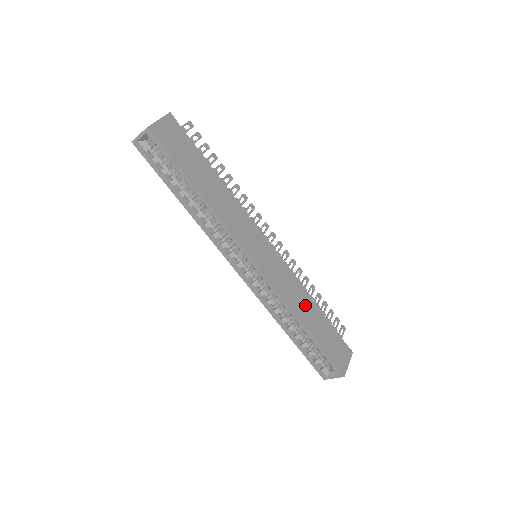
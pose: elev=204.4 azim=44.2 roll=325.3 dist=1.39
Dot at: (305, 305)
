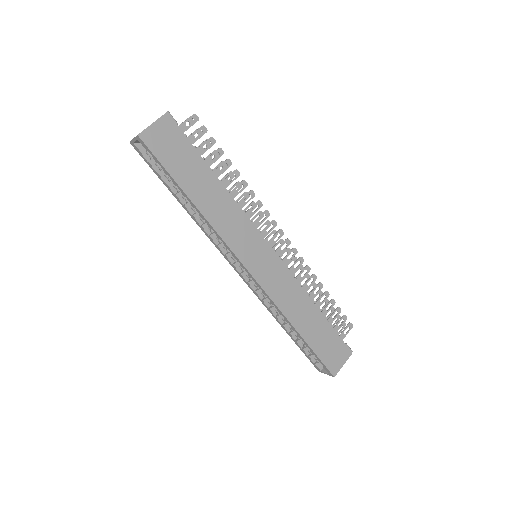
Dot at: (302, 308)
